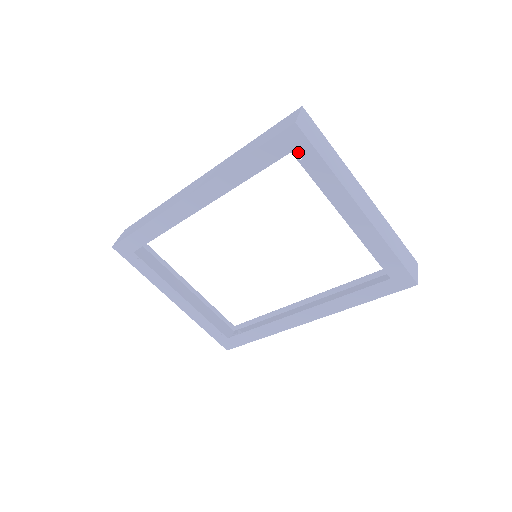
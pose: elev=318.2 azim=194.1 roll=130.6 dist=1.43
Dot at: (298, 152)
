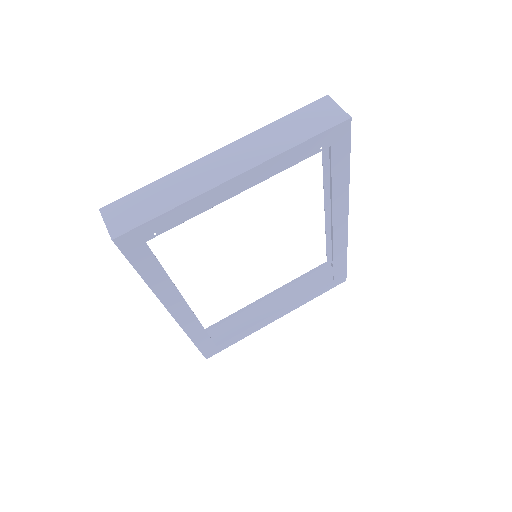
Dot at: (147, 236)
